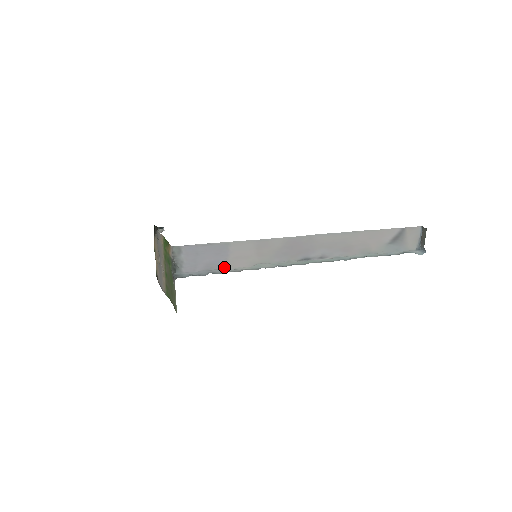
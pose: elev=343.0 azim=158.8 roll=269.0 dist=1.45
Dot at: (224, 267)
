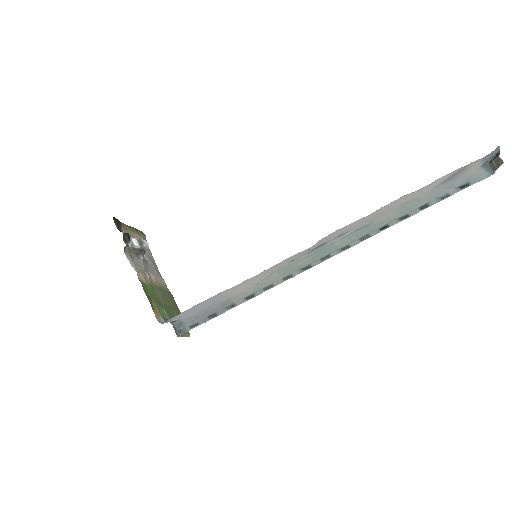
Dot at: (223, 300)
